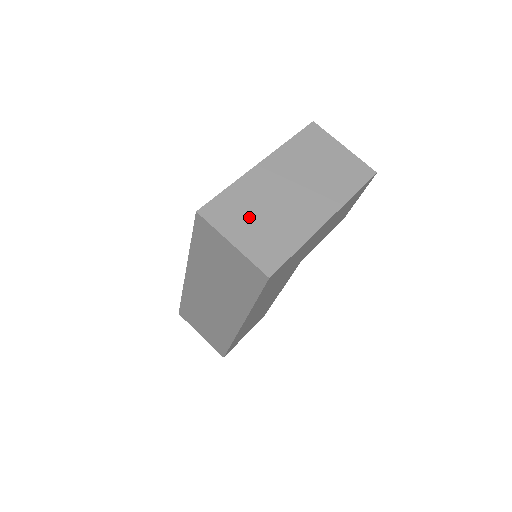
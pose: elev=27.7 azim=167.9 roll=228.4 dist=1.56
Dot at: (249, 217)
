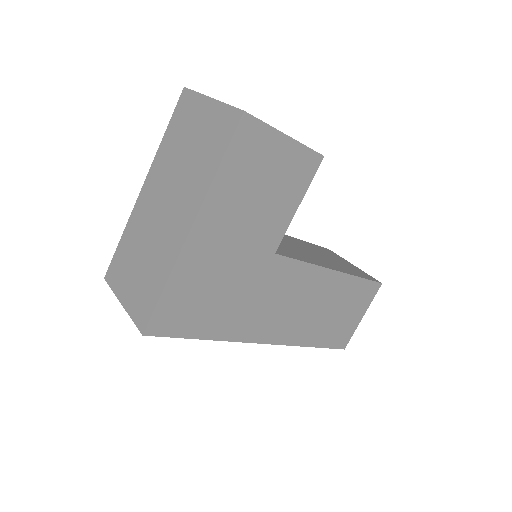
Dot at: (132, 265)
